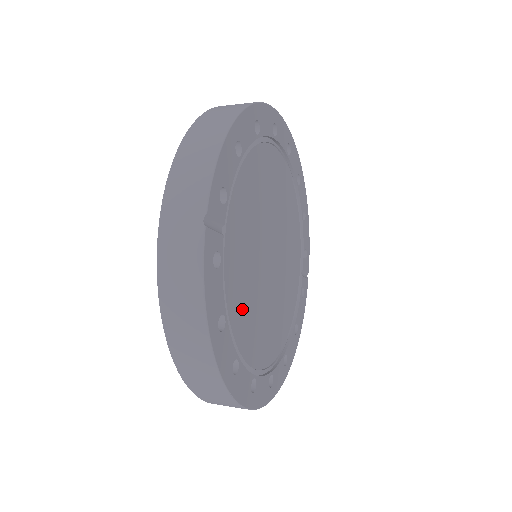
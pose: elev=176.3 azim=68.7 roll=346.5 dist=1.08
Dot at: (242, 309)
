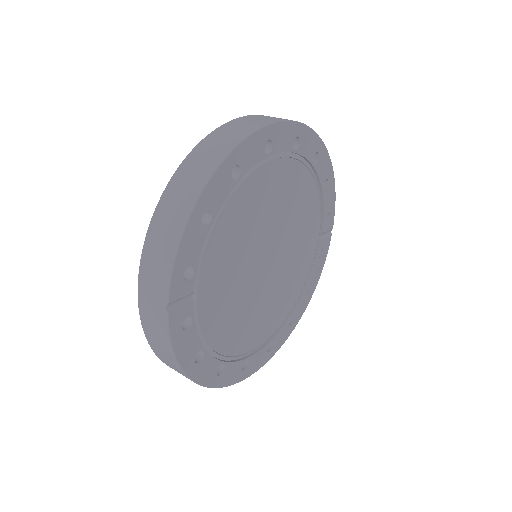
Dot at: (227, 327)
